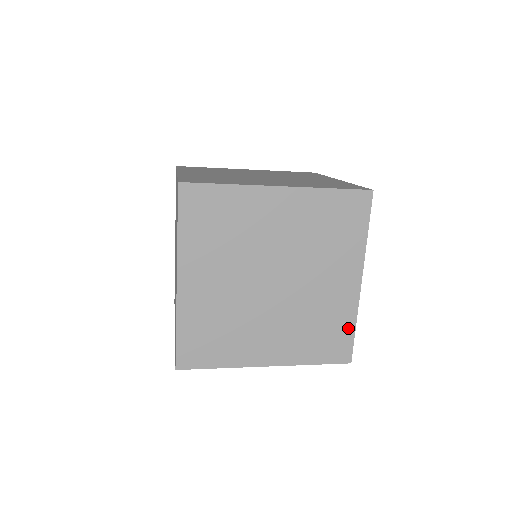
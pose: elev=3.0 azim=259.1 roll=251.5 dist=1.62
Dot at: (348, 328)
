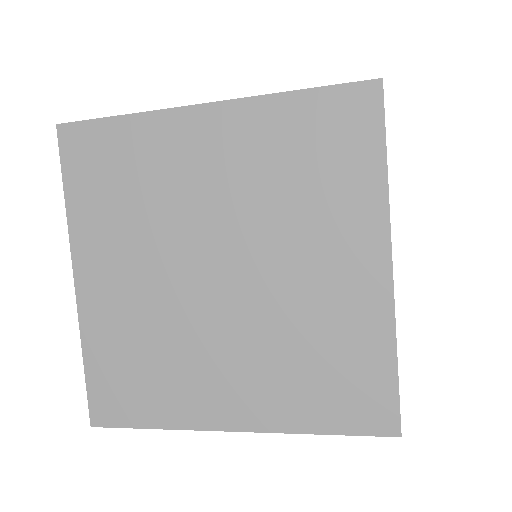
Dot at: (381, 362)
